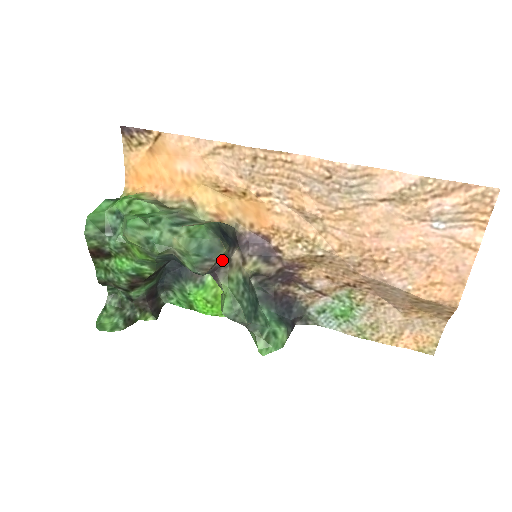
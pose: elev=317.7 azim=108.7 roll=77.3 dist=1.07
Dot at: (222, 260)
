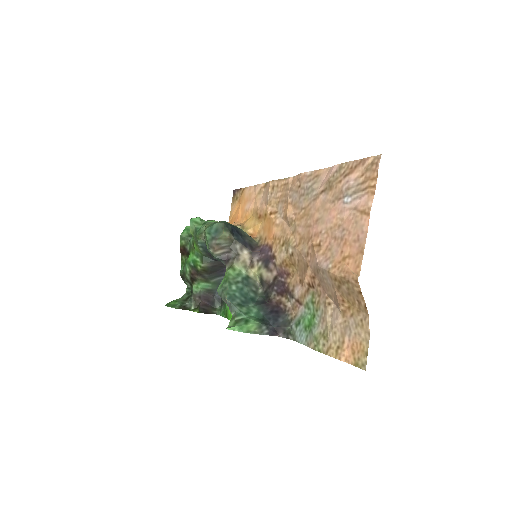
Dot at: (231, 250)
